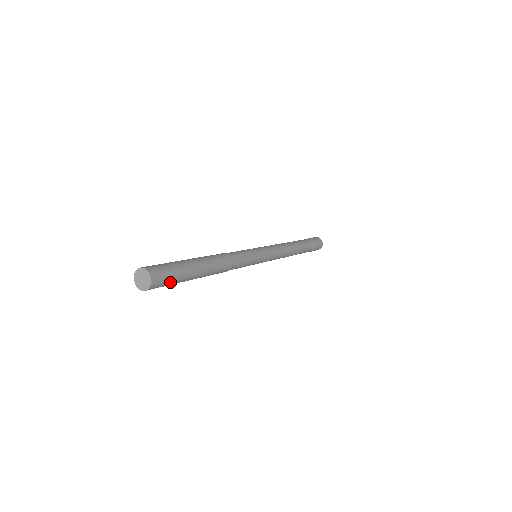
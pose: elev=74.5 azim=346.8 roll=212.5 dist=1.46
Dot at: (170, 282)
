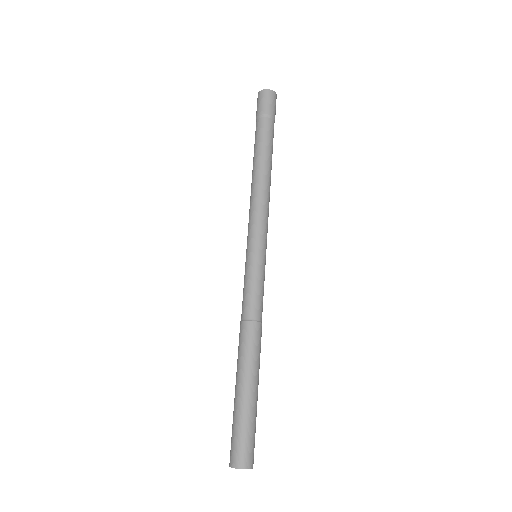
Dot at: occluded
